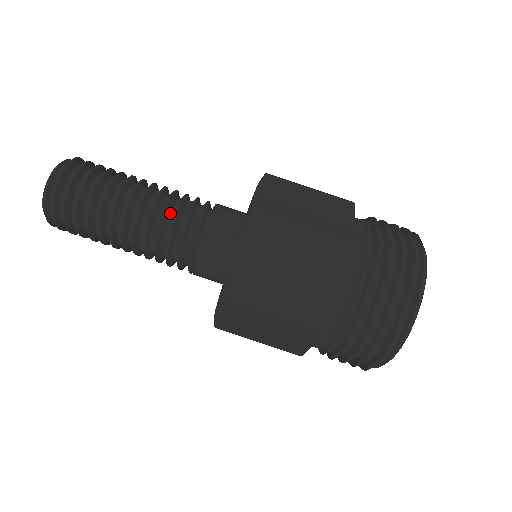
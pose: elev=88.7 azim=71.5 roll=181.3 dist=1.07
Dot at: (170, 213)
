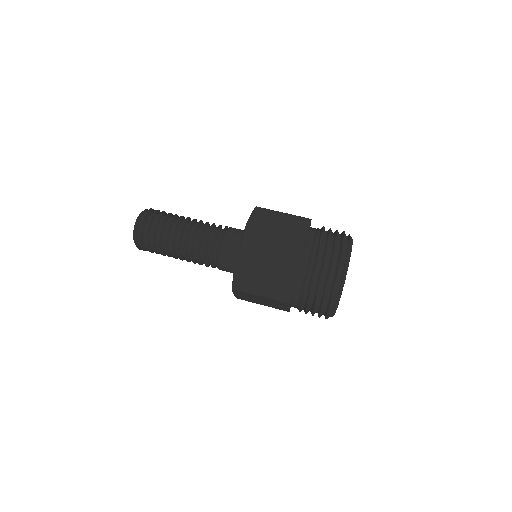
Dot at: (208, 226)
